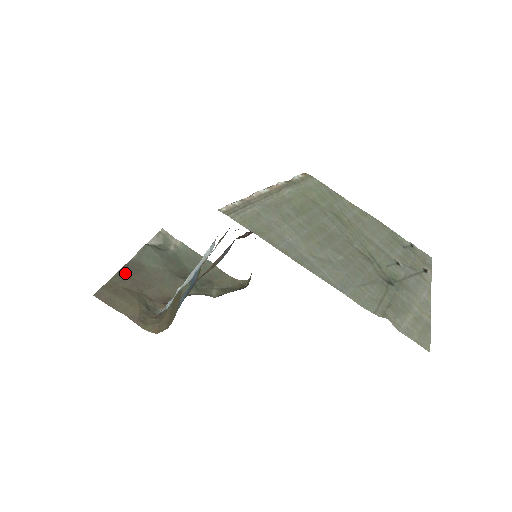
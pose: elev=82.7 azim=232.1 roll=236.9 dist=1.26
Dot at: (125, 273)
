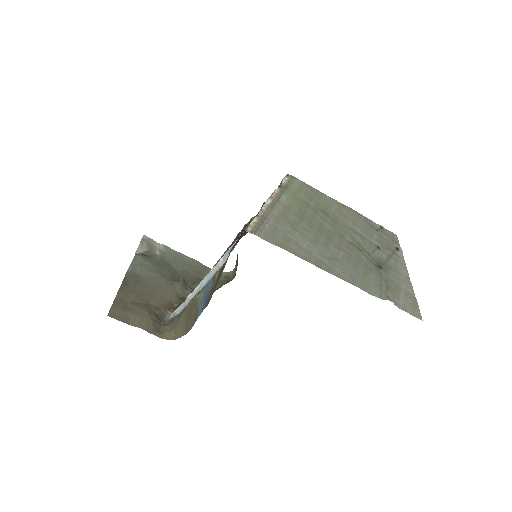
Dot at: (127, 287)
